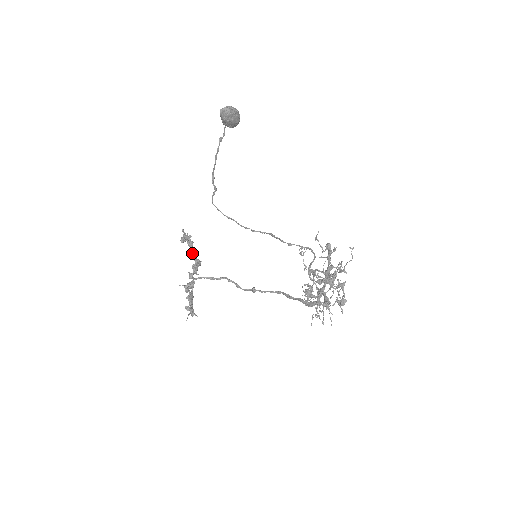
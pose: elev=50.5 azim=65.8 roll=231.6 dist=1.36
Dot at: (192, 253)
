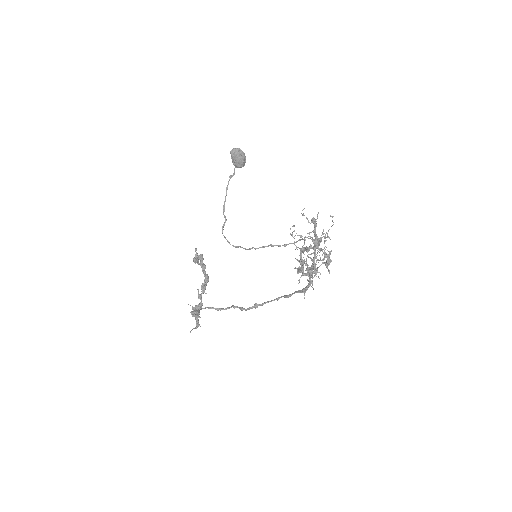
Dot at: (202, 264)
